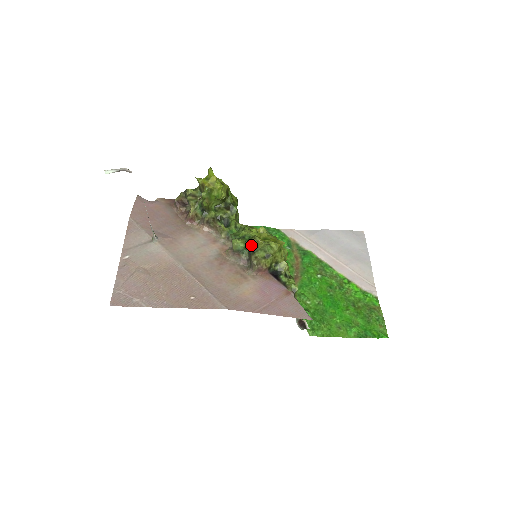
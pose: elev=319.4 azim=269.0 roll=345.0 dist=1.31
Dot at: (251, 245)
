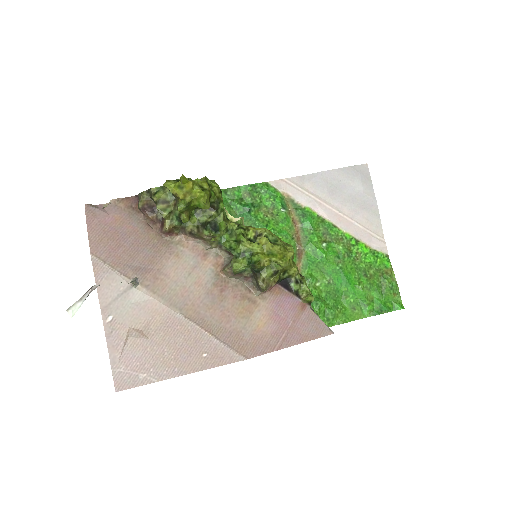
Dot at: (255, 268)
